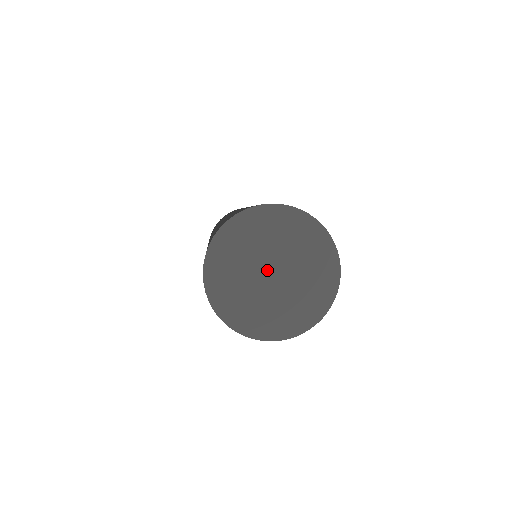
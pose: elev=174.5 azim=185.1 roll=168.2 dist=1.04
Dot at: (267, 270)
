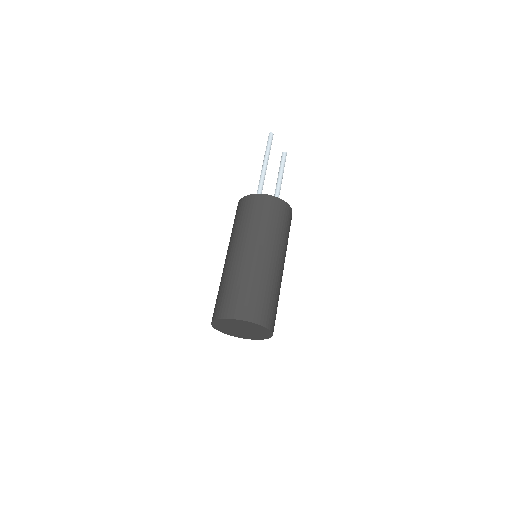
Dot at: (239, 329)
